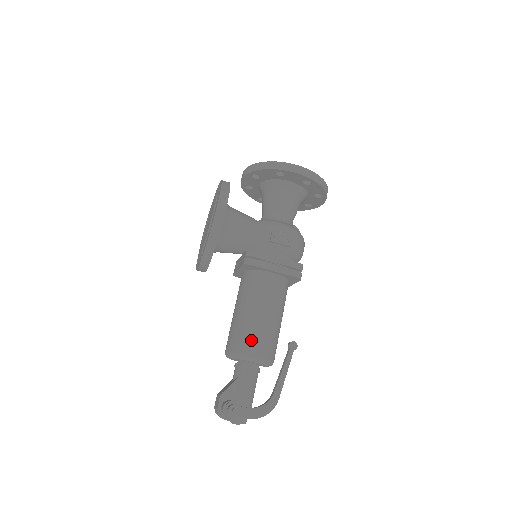
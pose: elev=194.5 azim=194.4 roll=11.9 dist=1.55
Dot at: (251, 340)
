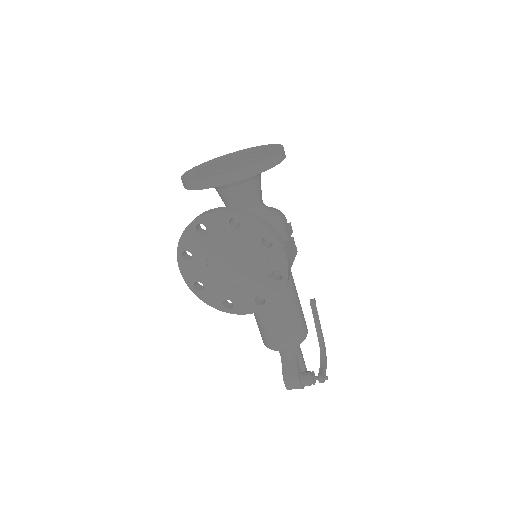
Dot at: (302, 326)
